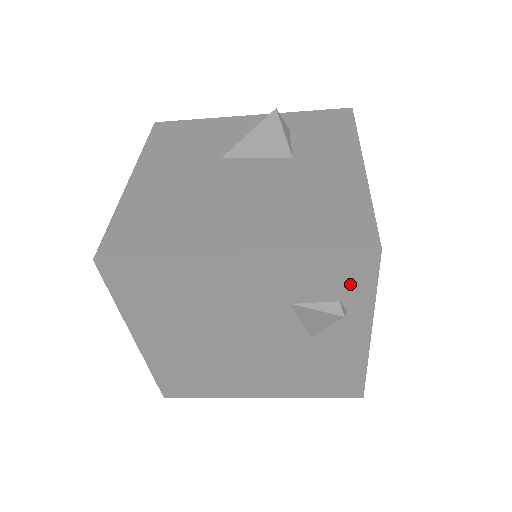
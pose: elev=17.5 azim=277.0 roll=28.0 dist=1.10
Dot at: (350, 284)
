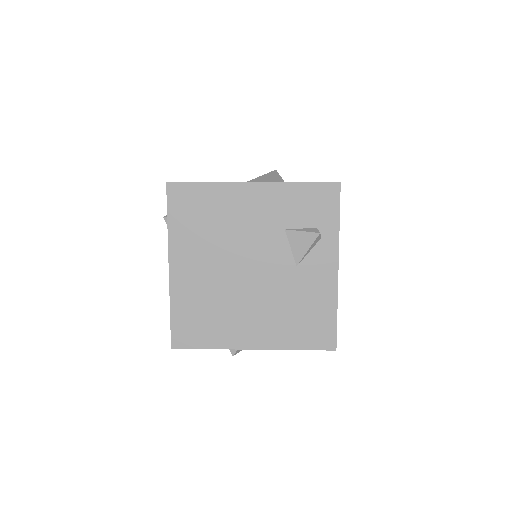
Dot at: (323, 212)
